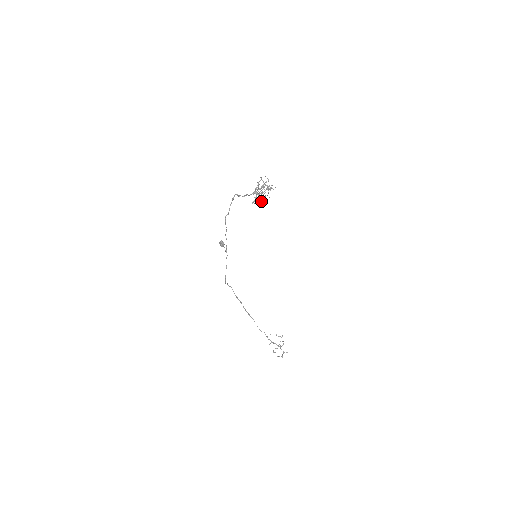
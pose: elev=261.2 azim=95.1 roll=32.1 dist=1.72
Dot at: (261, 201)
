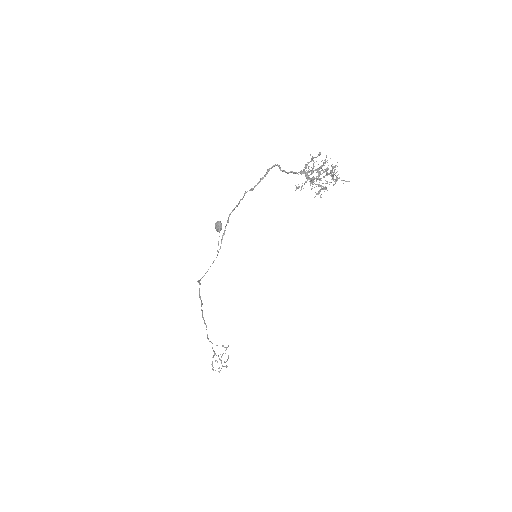
Dot at: (316, 193)
